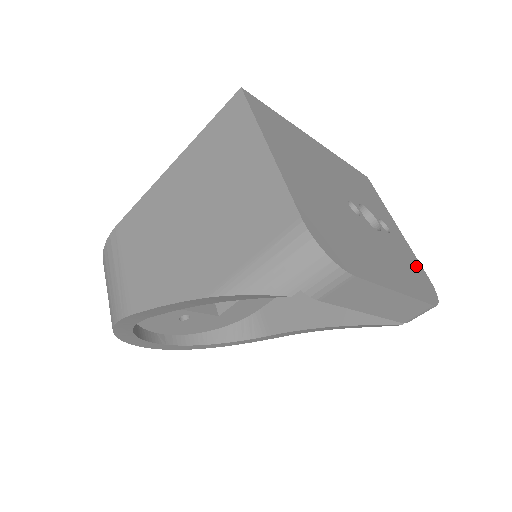
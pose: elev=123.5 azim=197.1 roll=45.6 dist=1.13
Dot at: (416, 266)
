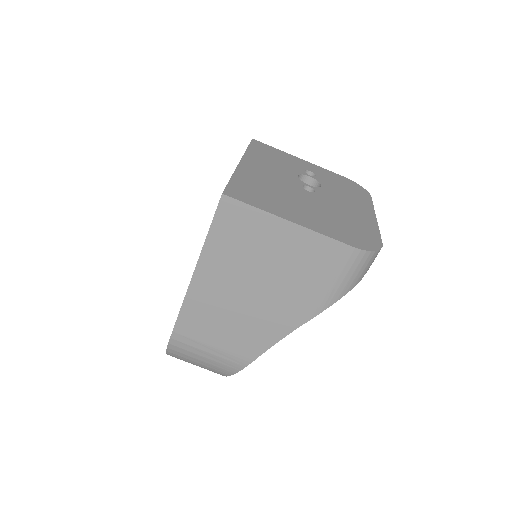
Dot at: (339, 179)
